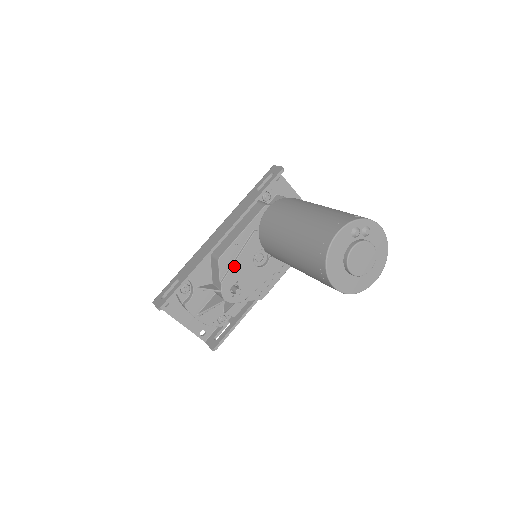
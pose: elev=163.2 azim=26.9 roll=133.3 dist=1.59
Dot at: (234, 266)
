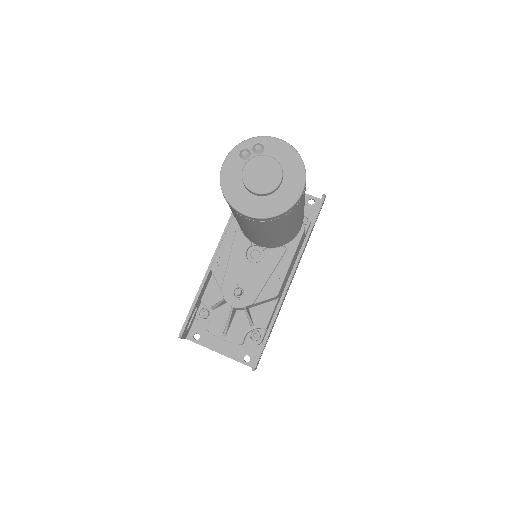
Dot at: (228, 270)
